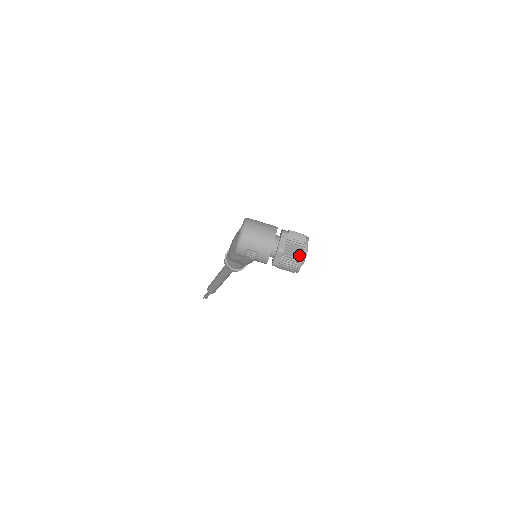
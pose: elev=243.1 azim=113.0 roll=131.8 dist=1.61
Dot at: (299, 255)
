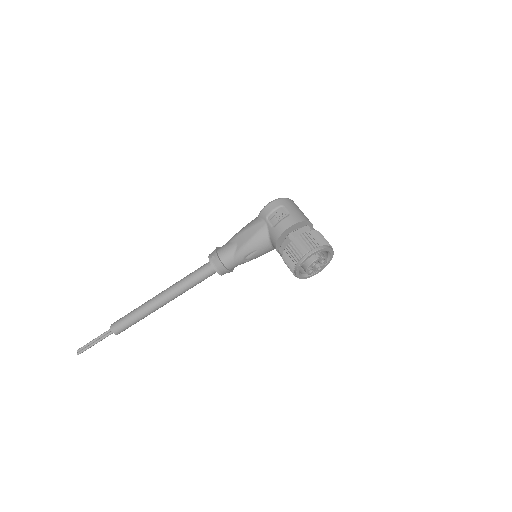
Dot at: (323, 243)
